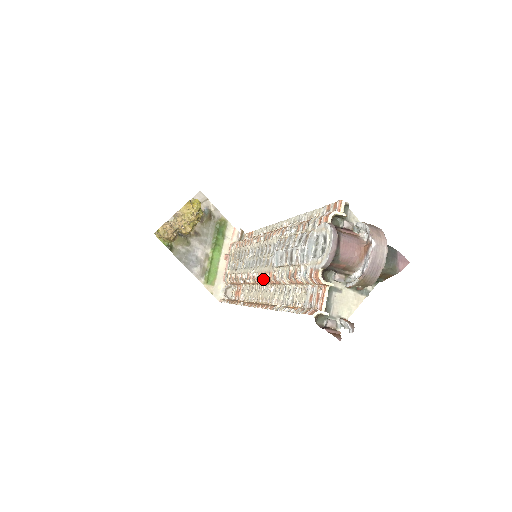
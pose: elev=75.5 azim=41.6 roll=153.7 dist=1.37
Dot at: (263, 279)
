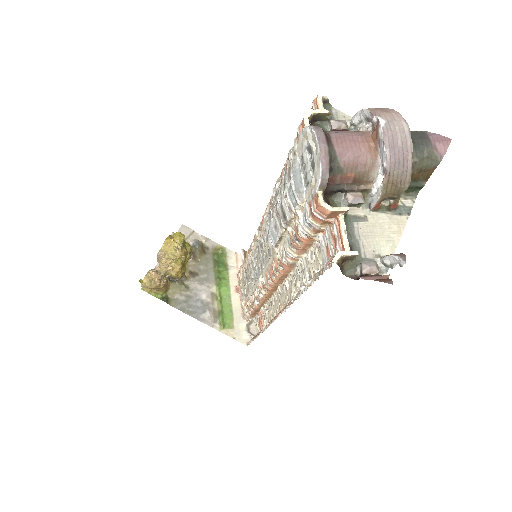
Dot at: (271, 277)
